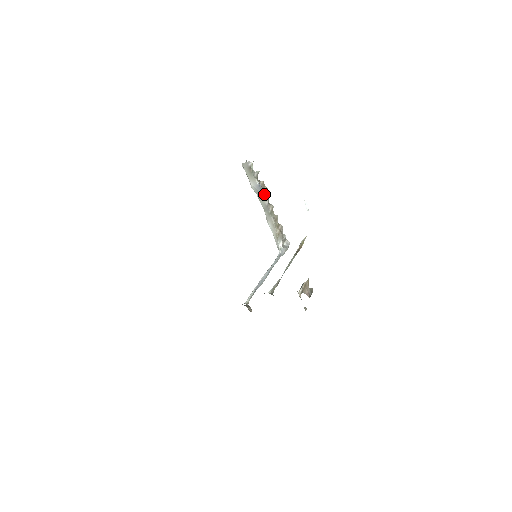
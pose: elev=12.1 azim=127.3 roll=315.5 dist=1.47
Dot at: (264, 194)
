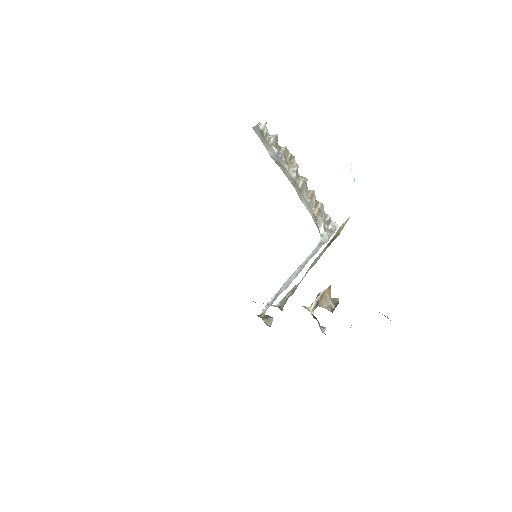
Dot at: (289, 164)
